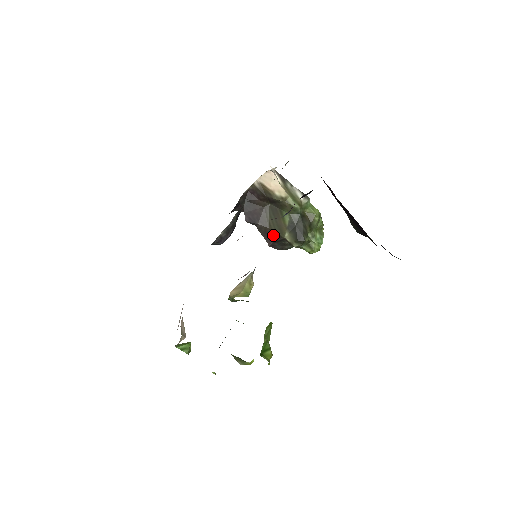
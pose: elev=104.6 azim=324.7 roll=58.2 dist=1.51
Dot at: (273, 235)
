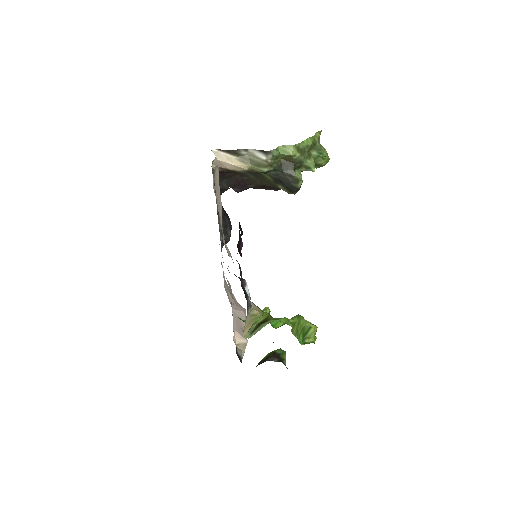
Dot at: (271, 187)
